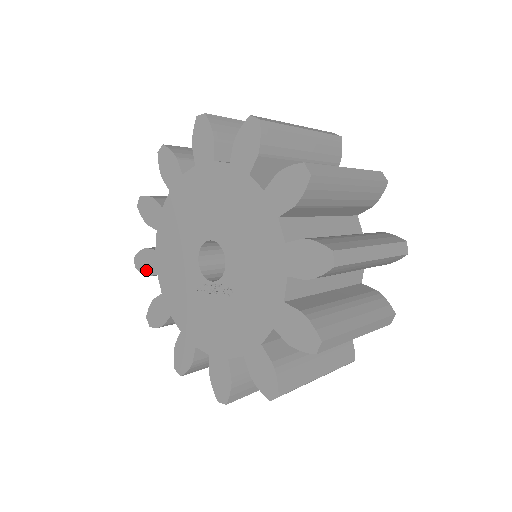
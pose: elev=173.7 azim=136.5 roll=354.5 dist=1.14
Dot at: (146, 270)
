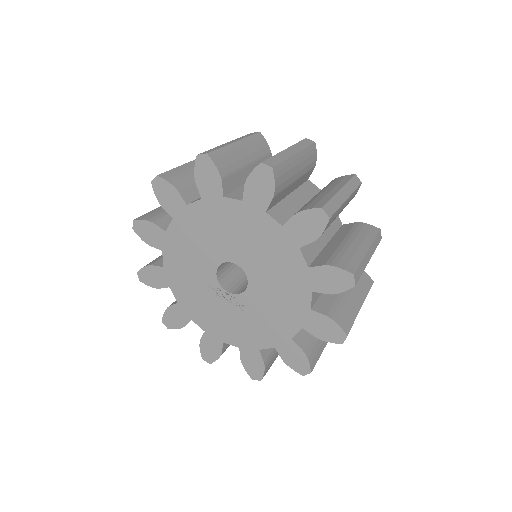
Dot at: (148, 239)
